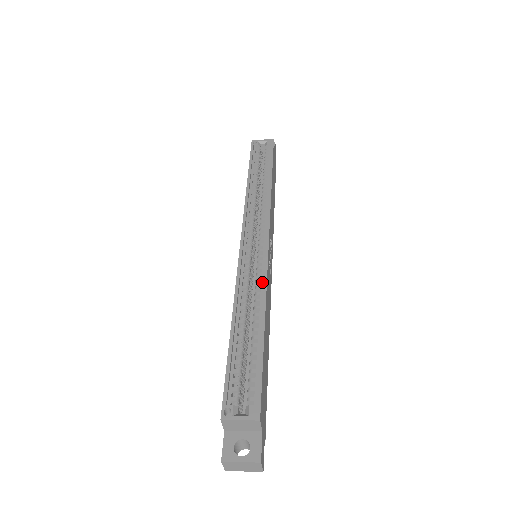
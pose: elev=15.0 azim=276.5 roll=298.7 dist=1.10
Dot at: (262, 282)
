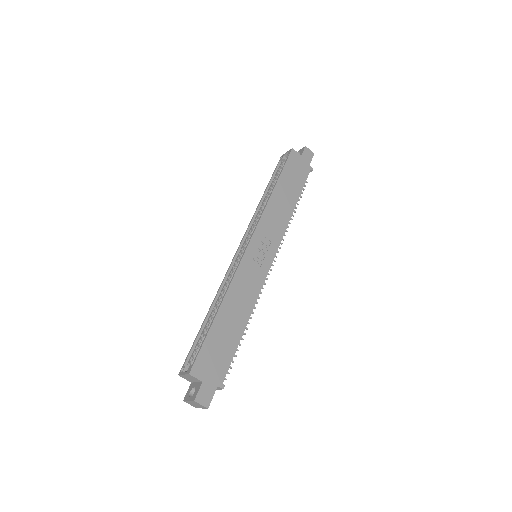
Dot at: (233, 278)
